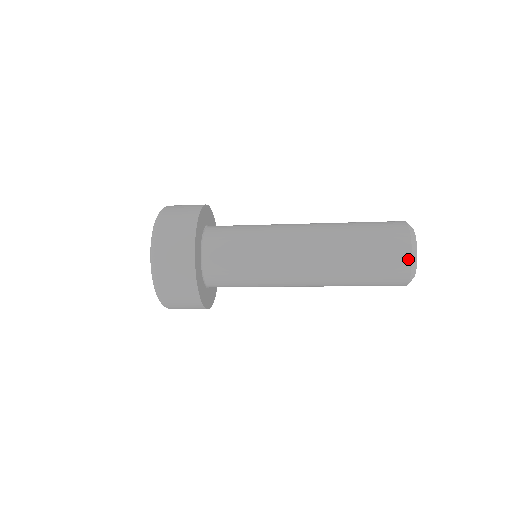
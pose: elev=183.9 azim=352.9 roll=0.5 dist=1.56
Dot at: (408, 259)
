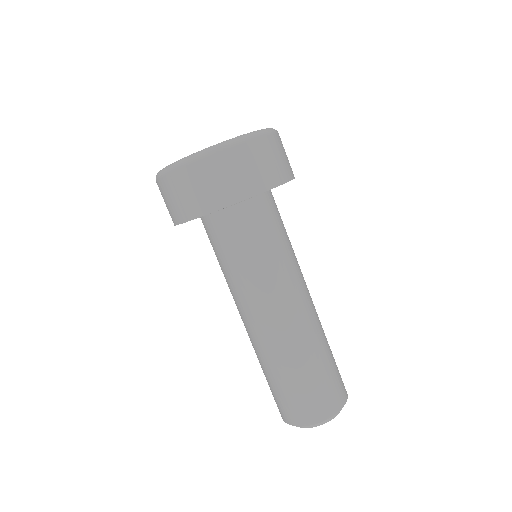
Dot at: occluded
